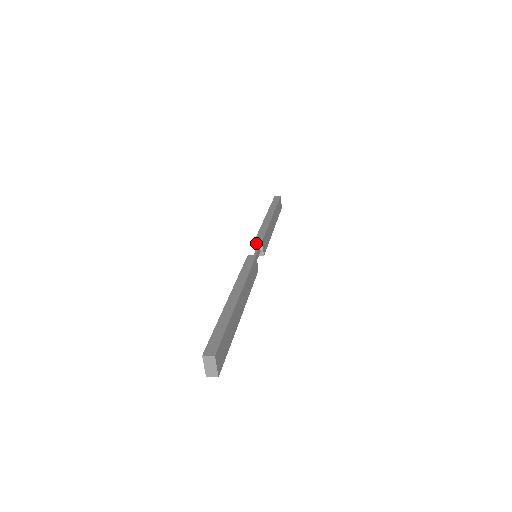
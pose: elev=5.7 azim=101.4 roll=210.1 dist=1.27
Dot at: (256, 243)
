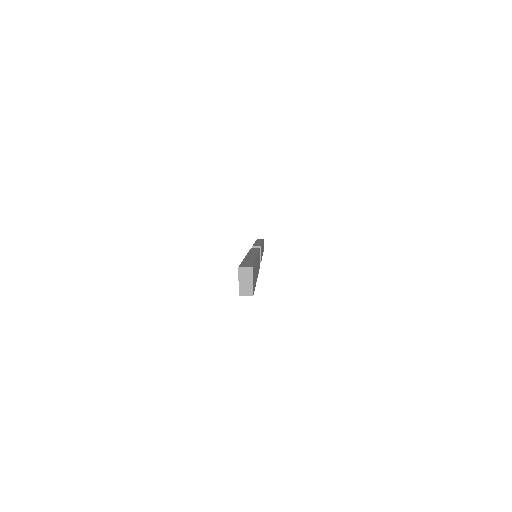
Dot at: occluded
